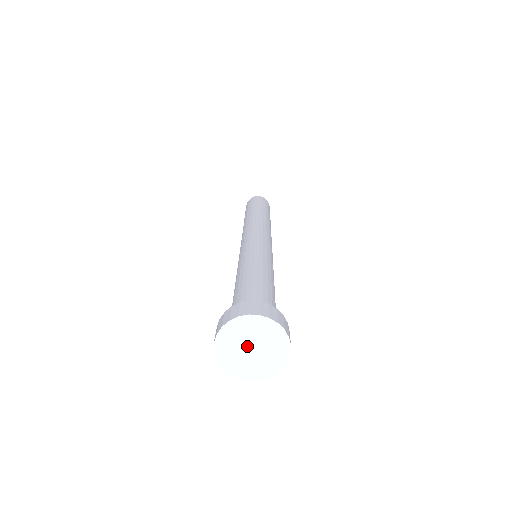
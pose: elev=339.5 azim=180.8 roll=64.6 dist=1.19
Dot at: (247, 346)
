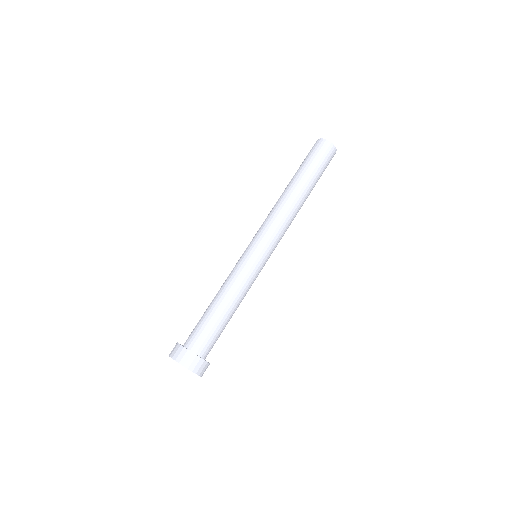
Dot at: occluded
